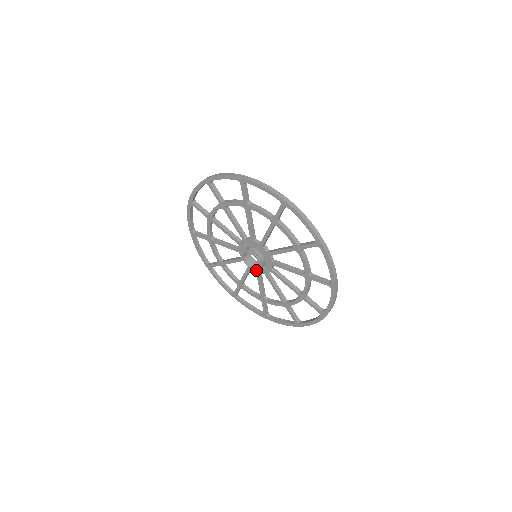
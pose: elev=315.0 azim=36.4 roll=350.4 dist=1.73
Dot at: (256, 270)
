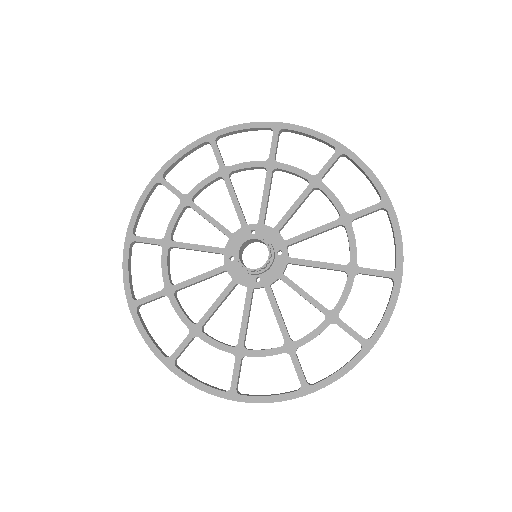
Dot at: (276, 275)
